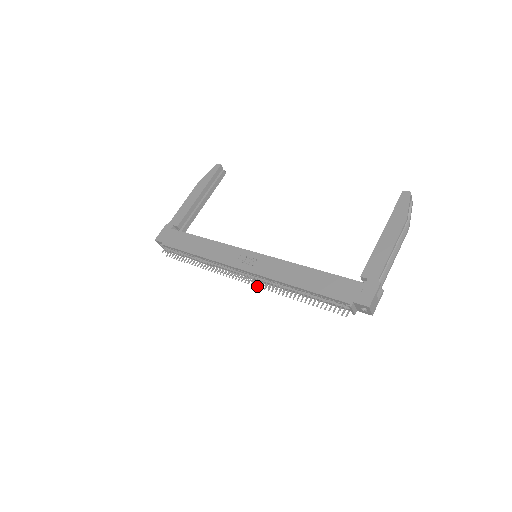
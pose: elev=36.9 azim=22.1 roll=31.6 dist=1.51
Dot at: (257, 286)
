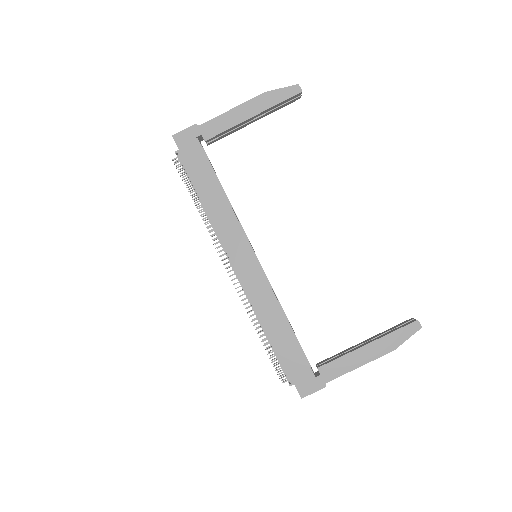
Dot at: occluded
